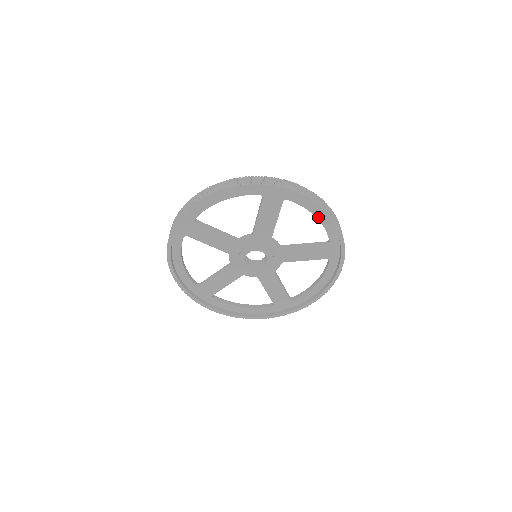
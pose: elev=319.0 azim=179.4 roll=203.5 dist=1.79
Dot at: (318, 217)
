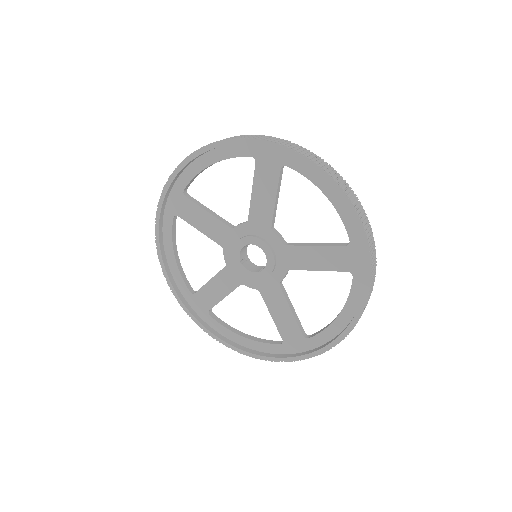
Dot at: (329, 196)
